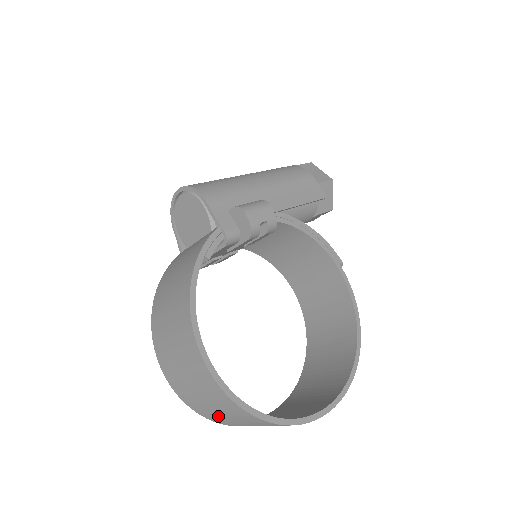
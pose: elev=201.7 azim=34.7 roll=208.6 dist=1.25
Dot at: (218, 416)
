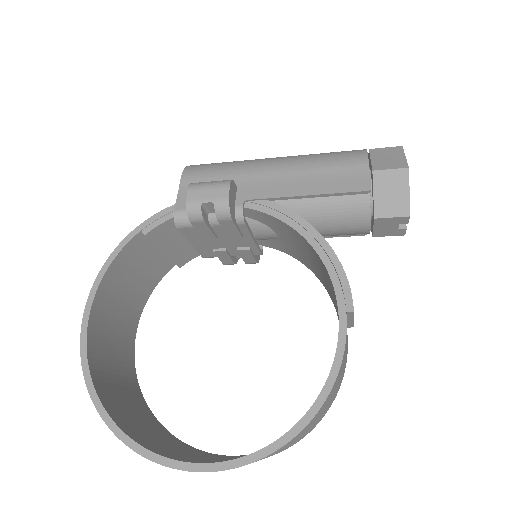
Dot at: occluded
